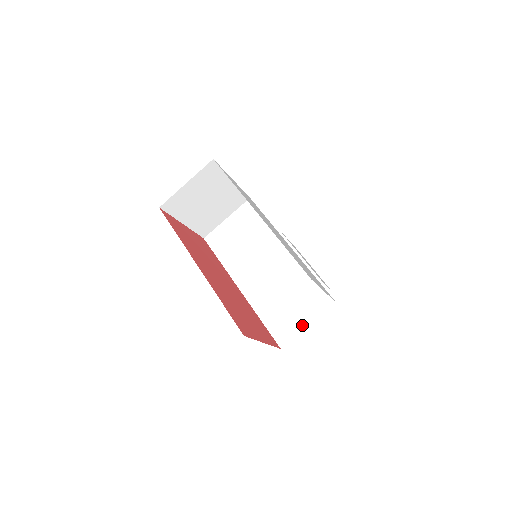
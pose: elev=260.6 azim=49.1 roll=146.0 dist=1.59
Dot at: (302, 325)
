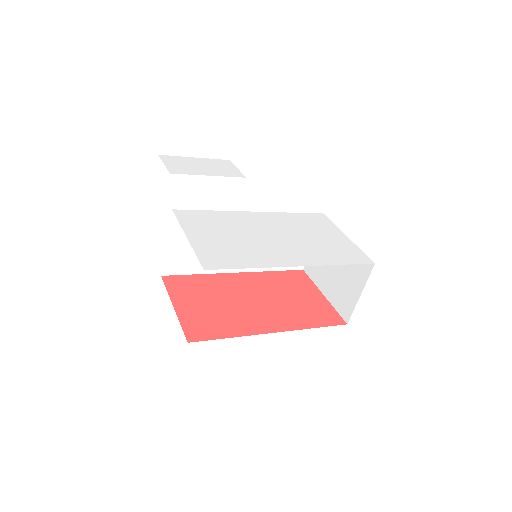
Dot at: occluded
